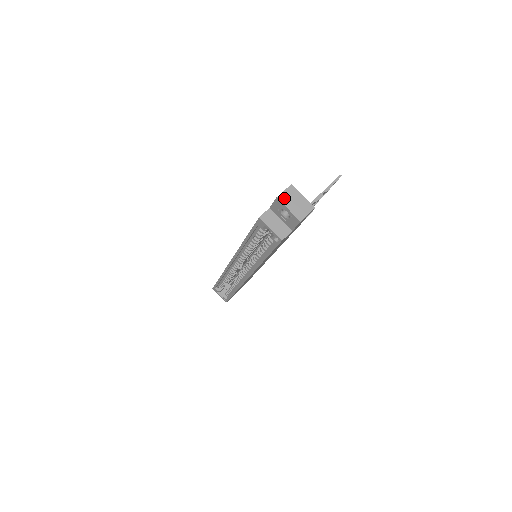
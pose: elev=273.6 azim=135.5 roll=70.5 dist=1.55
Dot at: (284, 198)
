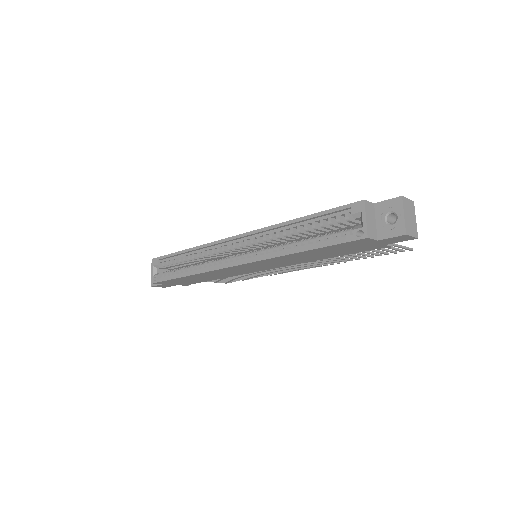
Dot at: (406, 203)
